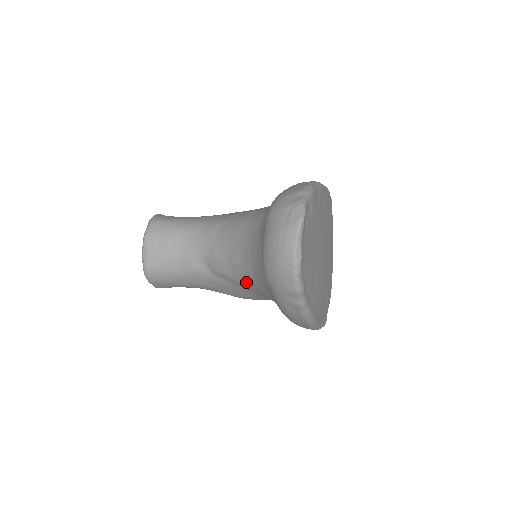
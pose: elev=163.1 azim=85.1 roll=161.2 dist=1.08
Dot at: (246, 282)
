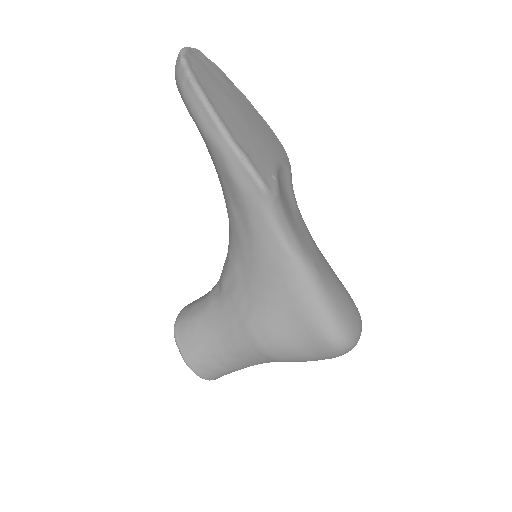
Dot at: (233, 250)
